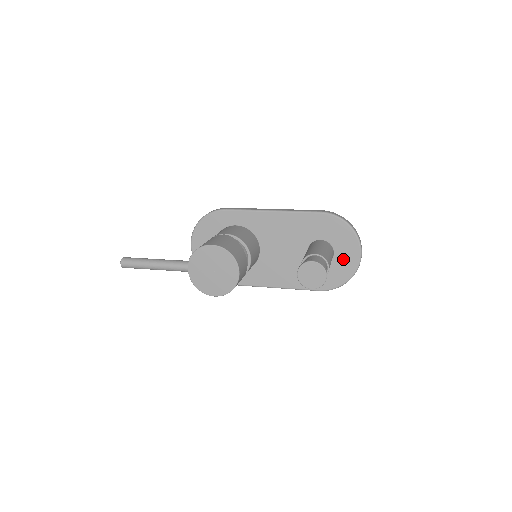
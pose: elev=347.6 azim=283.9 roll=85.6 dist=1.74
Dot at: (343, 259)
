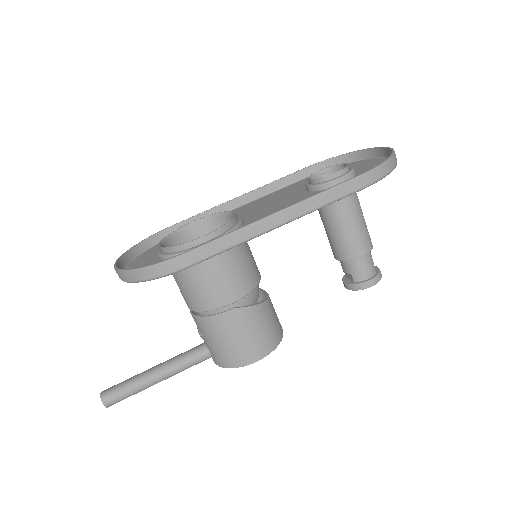
Dot at: occluded
